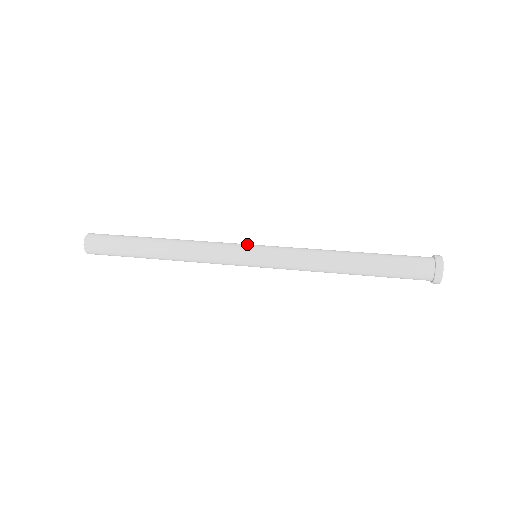
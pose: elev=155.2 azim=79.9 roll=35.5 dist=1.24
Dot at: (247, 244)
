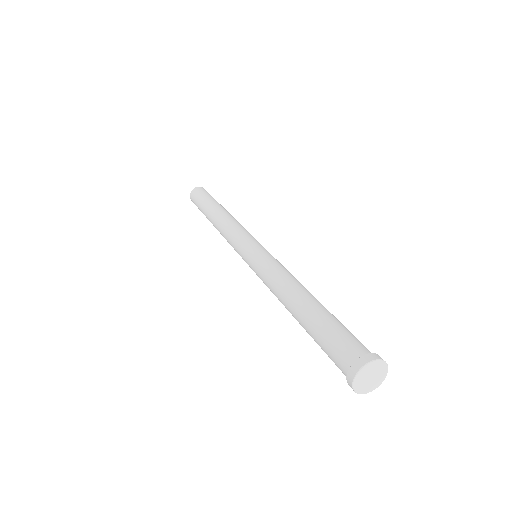
Dot at: (244, 245)
